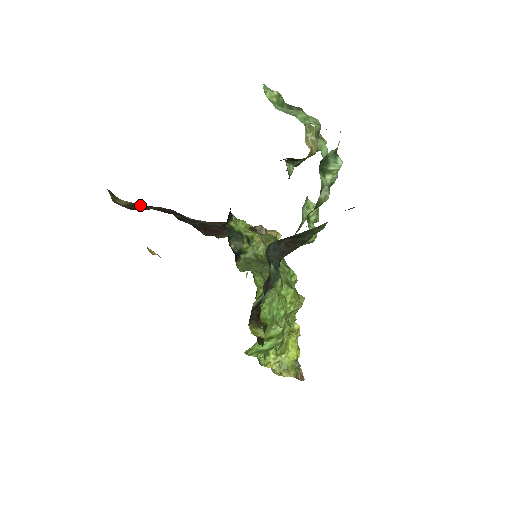
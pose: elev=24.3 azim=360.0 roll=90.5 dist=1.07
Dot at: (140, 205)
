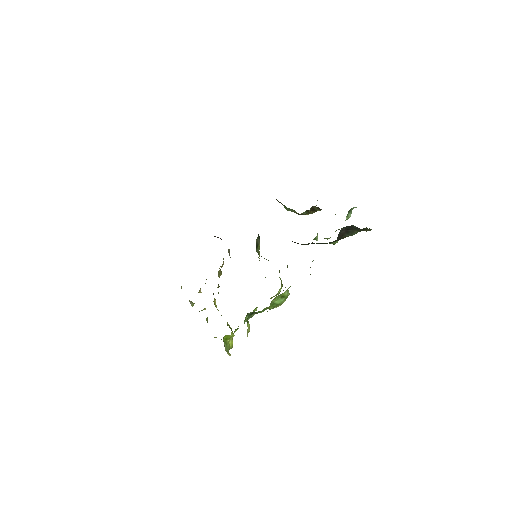
Dot at: occluded
